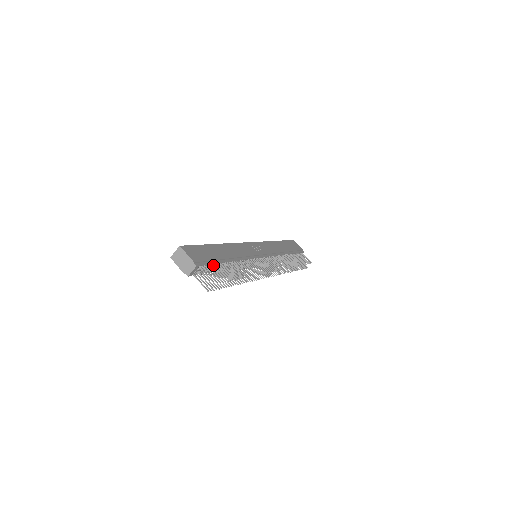
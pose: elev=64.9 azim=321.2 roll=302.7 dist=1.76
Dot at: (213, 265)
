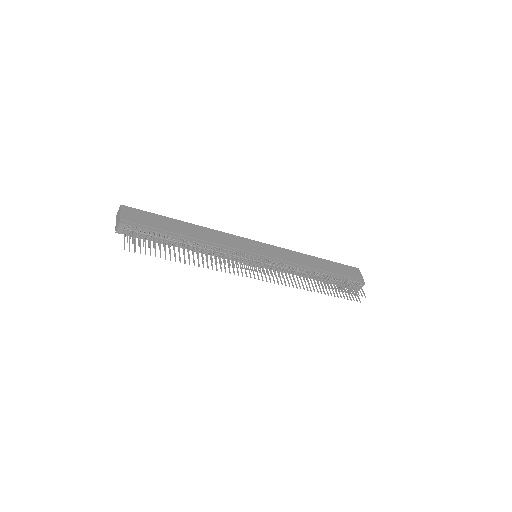
Dot at: (153, 232)
